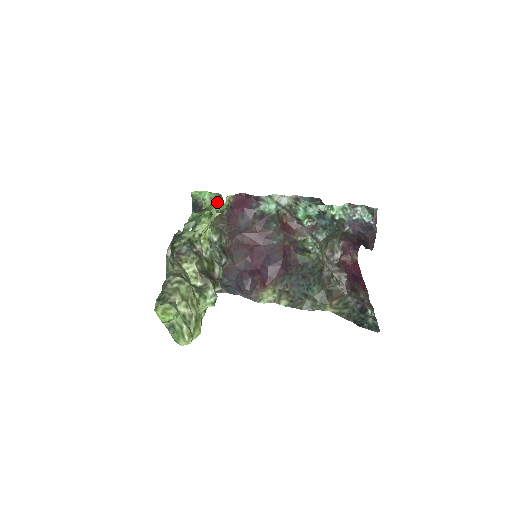
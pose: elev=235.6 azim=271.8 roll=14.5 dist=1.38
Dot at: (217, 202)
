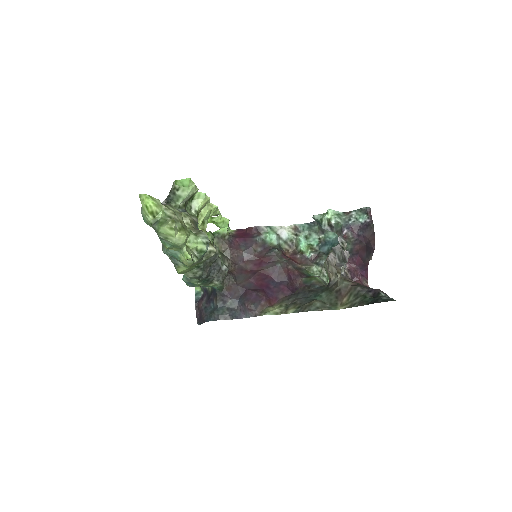
Dot at: occluded
